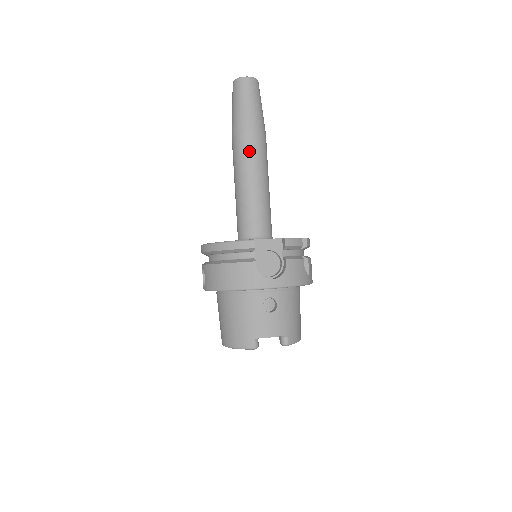
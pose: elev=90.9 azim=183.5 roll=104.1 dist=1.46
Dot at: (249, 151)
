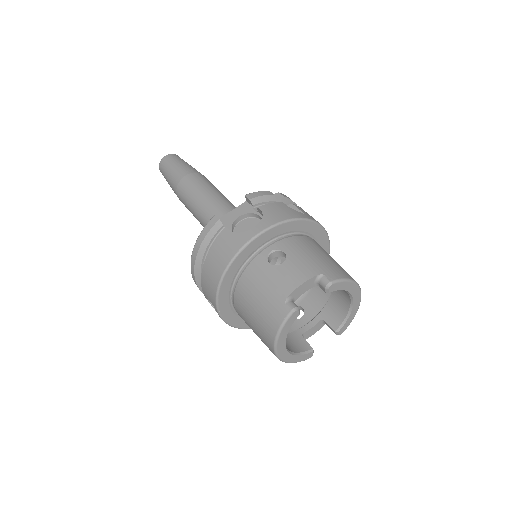
Dot at: (191, 188)
